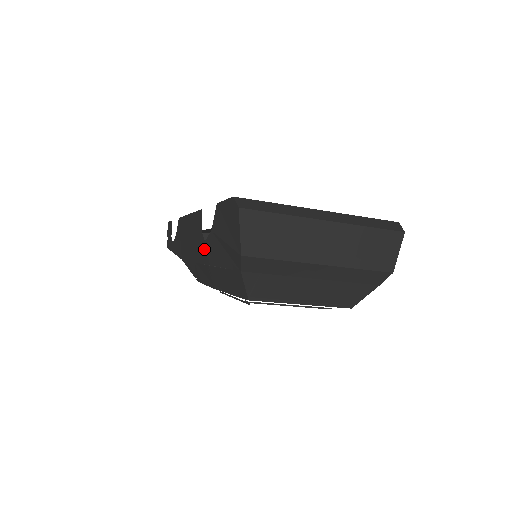
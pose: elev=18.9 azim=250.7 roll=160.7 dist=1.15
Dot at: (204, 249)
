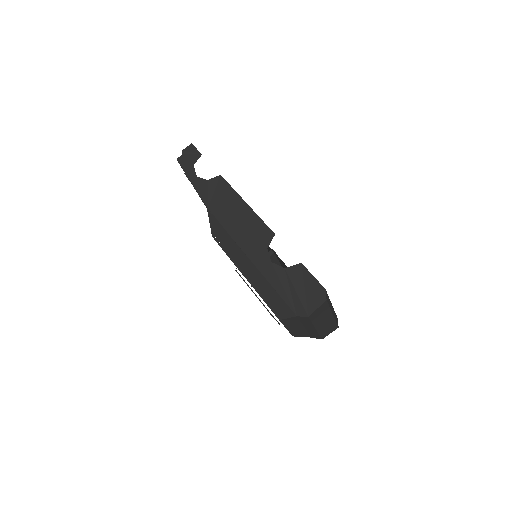
Dot at: (264, 262)
